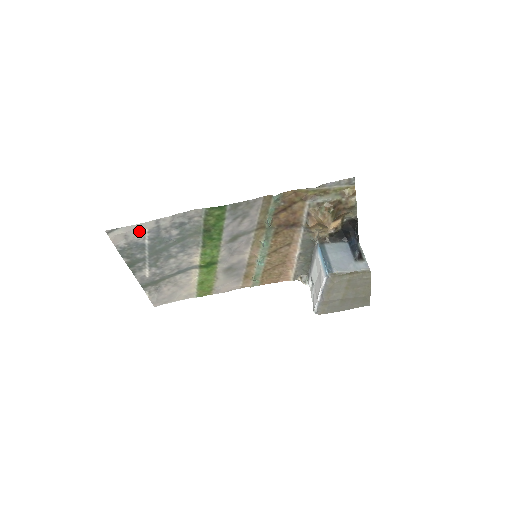
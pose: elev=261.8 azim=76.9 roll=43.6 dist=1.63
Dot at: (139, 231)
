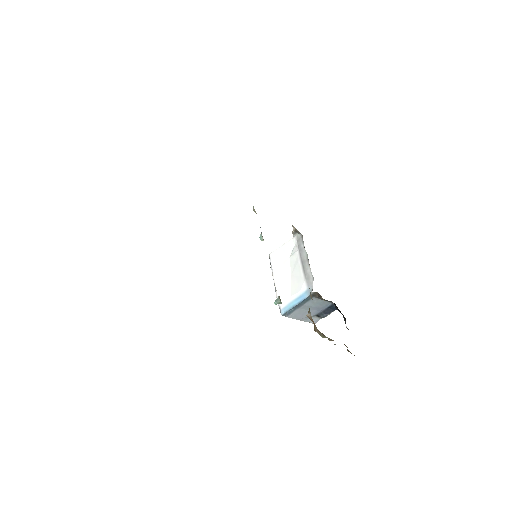
Dot at: occluded
